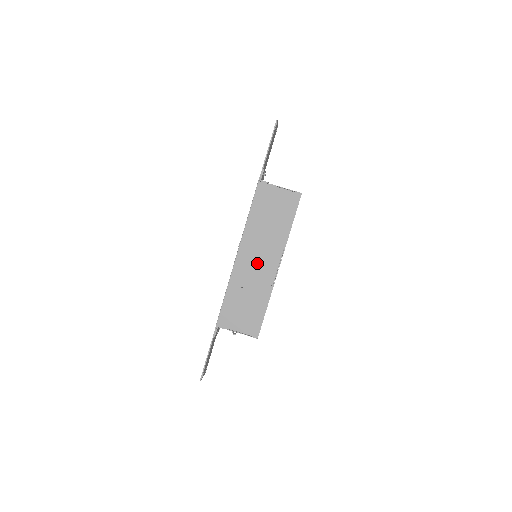
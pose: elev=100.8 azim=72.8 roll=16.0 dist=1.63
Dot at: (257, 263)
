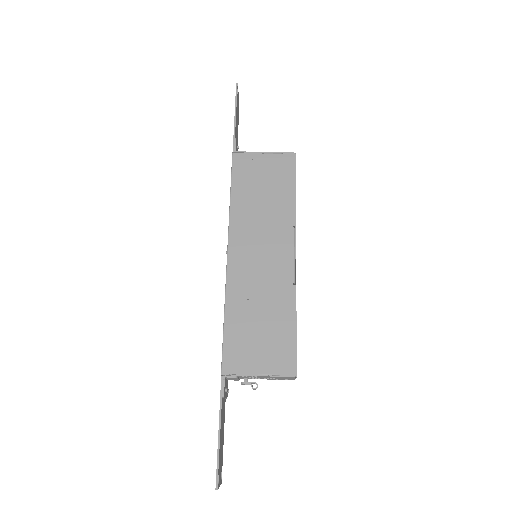
Dot at: (261, 258)
